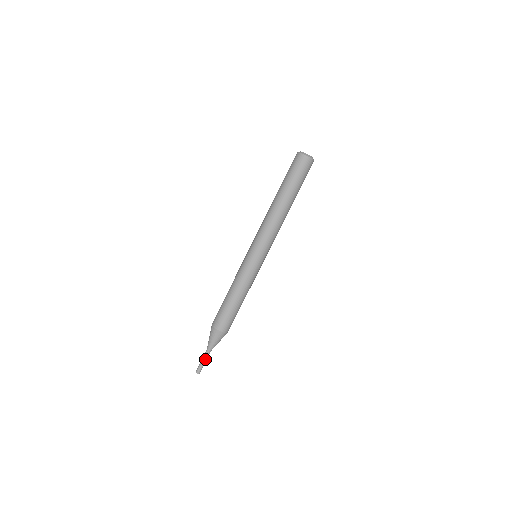
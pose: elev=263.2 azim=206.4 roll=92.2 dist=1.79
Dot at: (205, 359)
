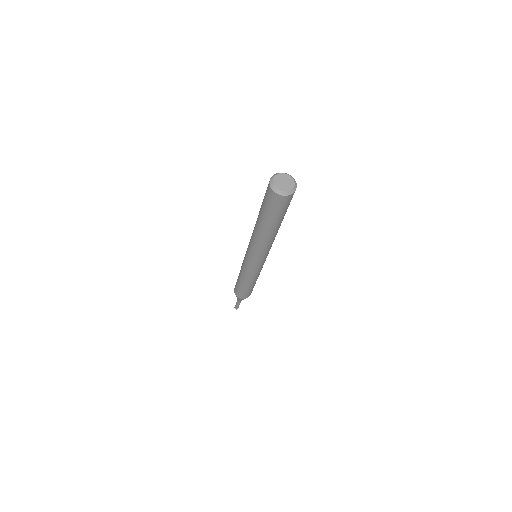
Dot at: occluded
